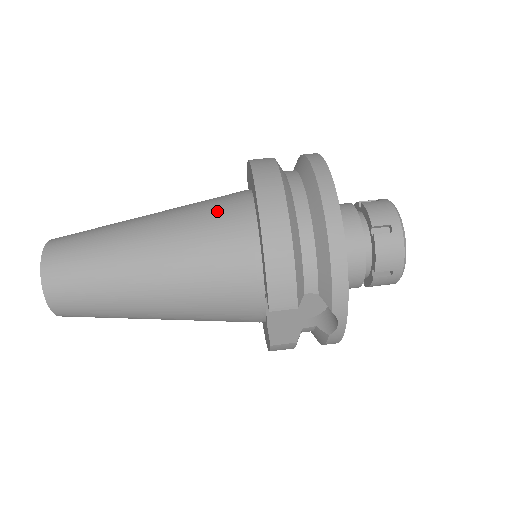
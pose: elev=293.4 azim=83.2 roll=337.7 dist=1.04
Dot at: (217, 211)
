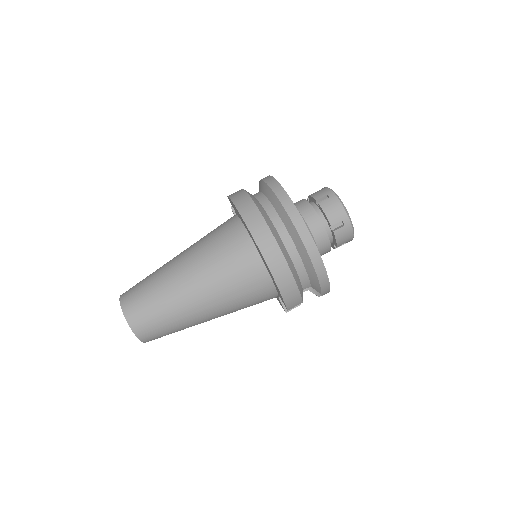
Dot at: (232, 259)
